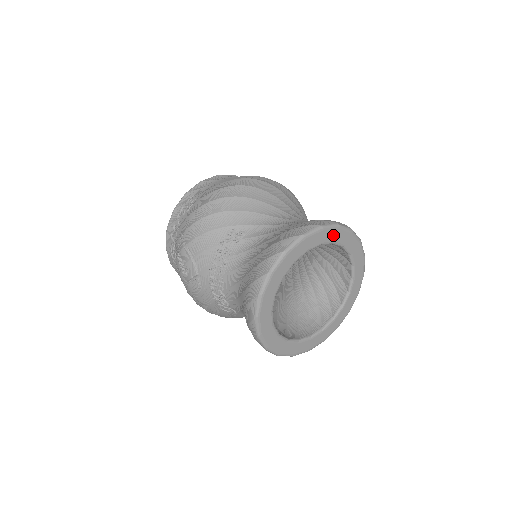
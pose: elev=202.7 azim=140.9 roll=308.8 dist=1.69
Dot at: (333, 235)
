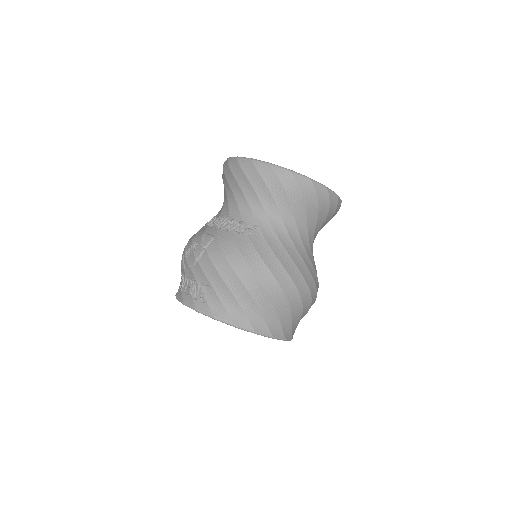
Dot at: occluded
